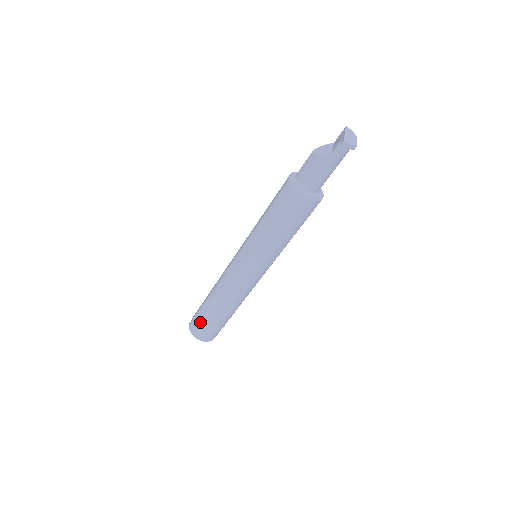
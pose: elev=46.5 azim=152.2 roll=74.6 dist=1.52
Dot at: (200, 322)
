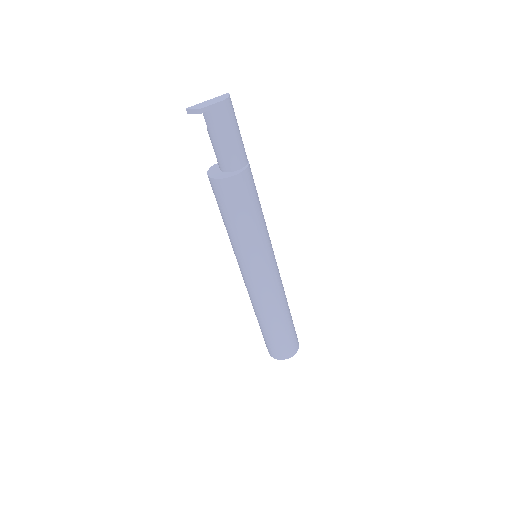
Dot at: occluded
